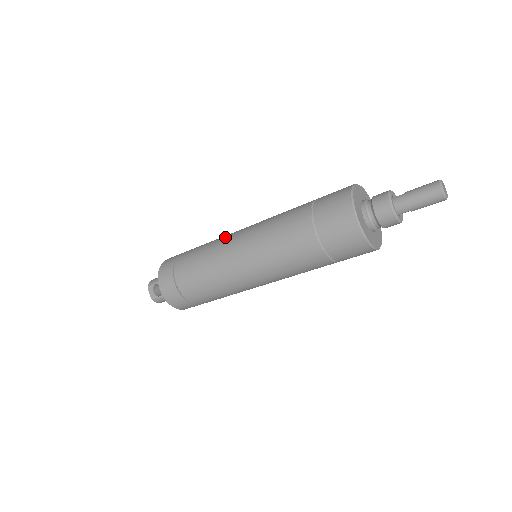
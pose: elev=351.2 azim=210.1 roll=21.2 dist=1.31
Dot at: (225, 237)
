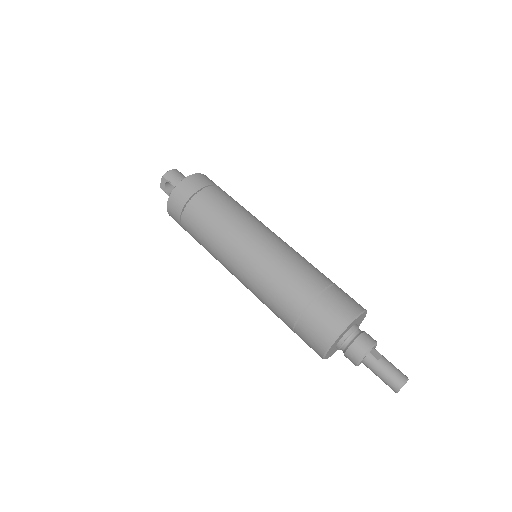
Dot at: (242, 228)
